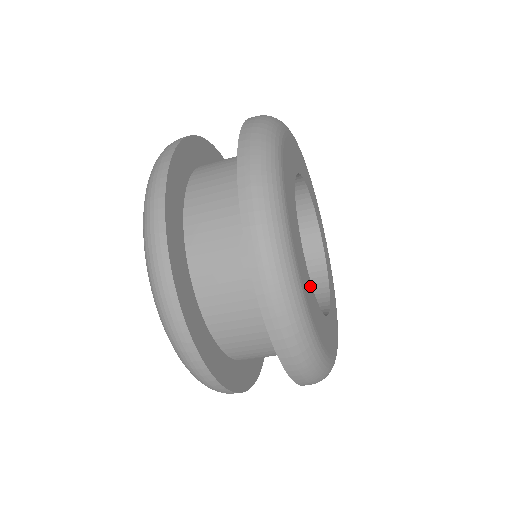
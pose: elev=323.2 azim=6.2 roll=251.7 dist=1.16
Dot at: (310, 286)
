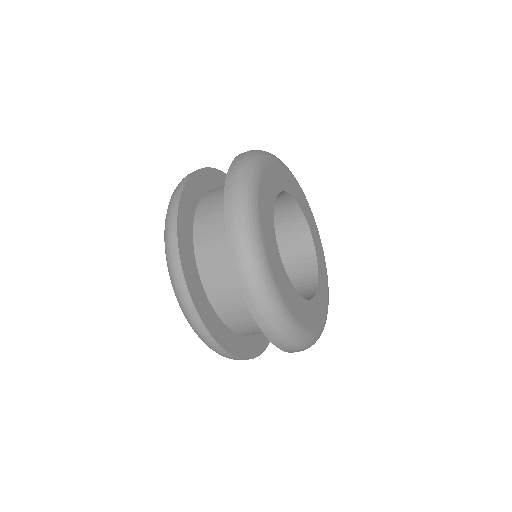
Dot at: (290, 287)
